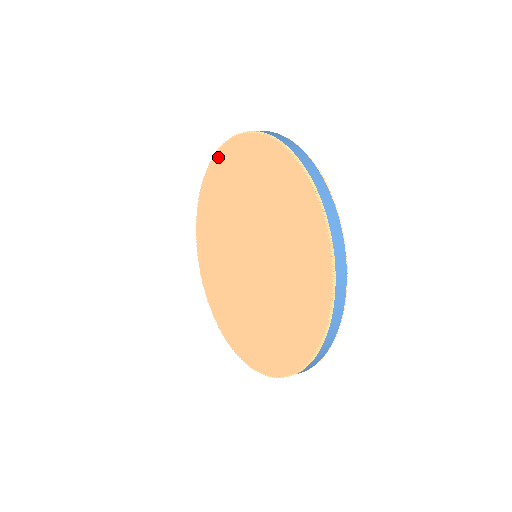
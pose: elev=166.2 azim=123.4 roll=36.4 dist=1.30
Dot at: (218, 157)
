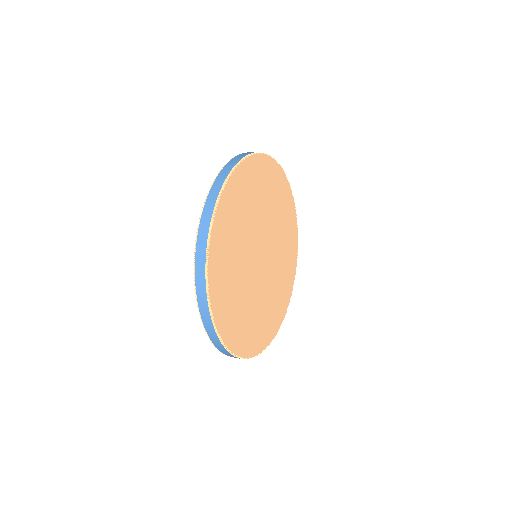
Dot at: occluded
